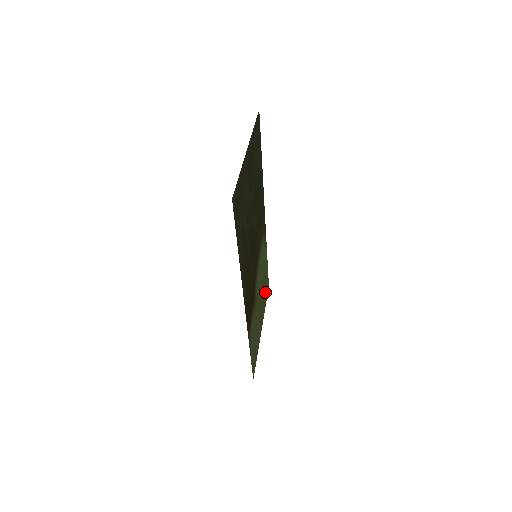
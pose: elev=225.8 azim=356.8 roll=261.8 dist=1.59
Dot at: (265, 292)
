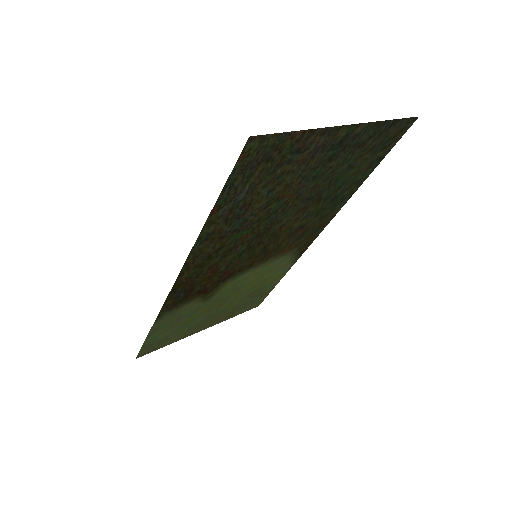
Dot at: (245, 304)
